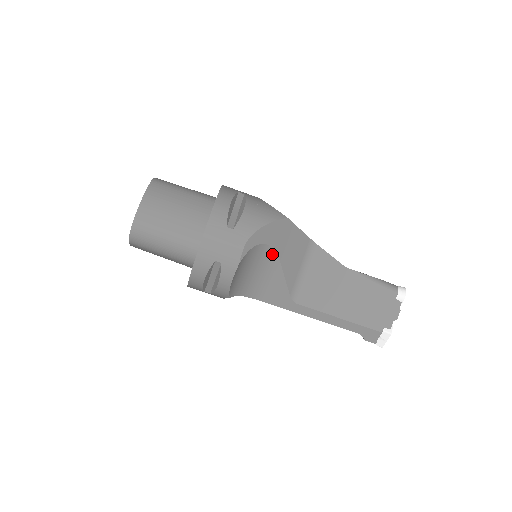
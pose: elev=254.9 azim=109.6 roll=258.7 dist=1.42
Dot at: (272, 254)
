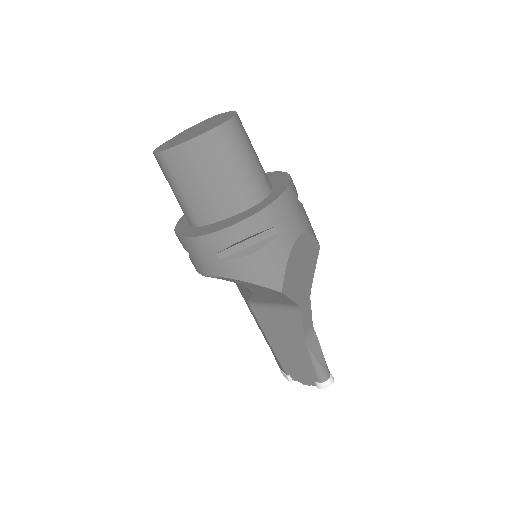
Dot at: occluded
